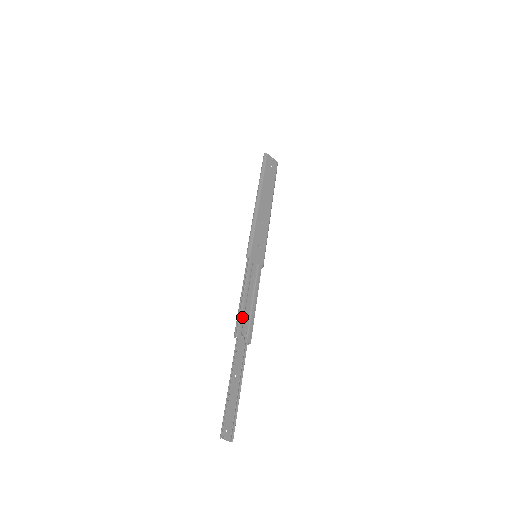
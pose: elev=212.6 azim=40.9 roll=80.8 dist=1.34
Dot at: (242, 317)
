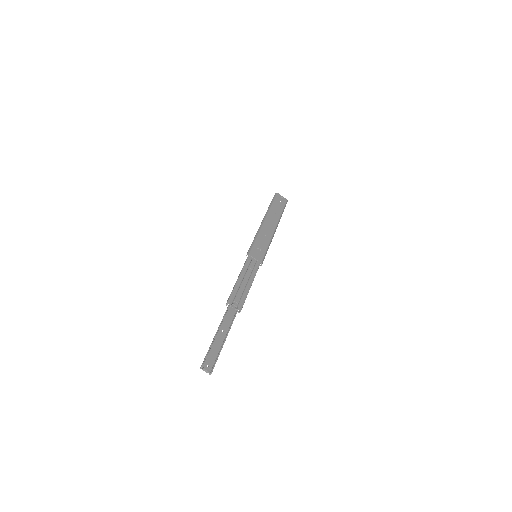
Dot at: (235, 292)
